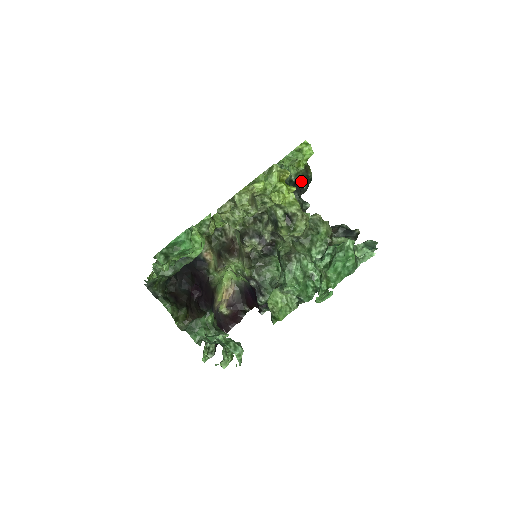
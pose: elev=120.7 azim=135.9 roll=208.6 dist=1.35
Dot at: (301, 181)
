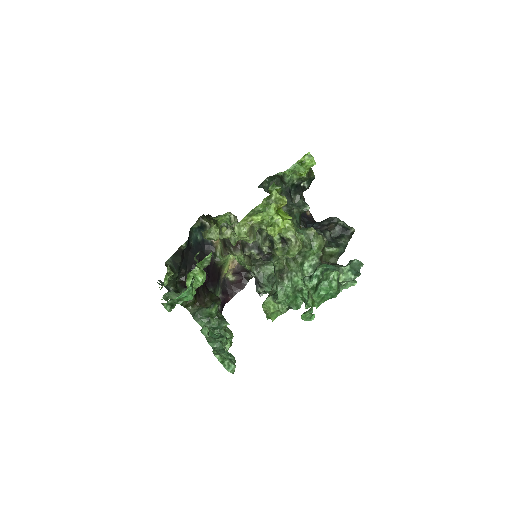
Dot at: (303, 182)
